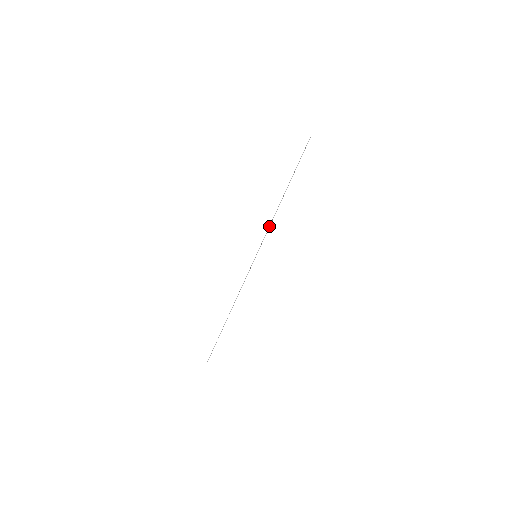
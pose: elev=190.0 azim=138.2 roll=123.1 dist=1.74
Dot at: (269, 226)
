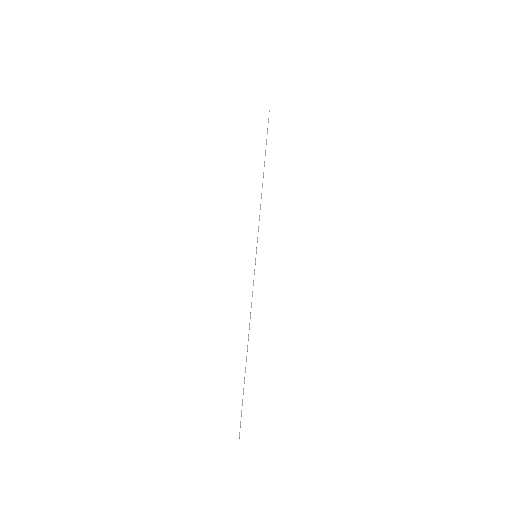
Dot at: (259, 215)
